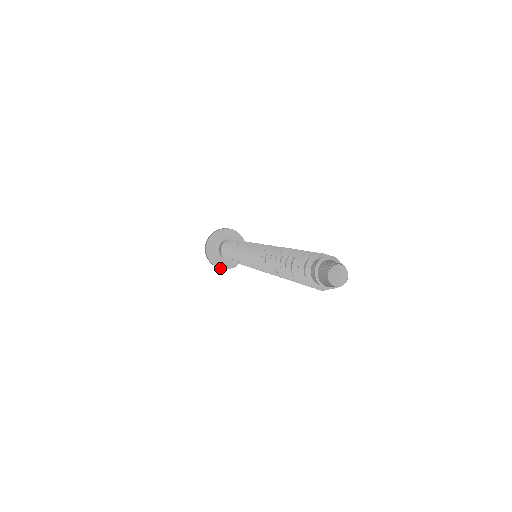
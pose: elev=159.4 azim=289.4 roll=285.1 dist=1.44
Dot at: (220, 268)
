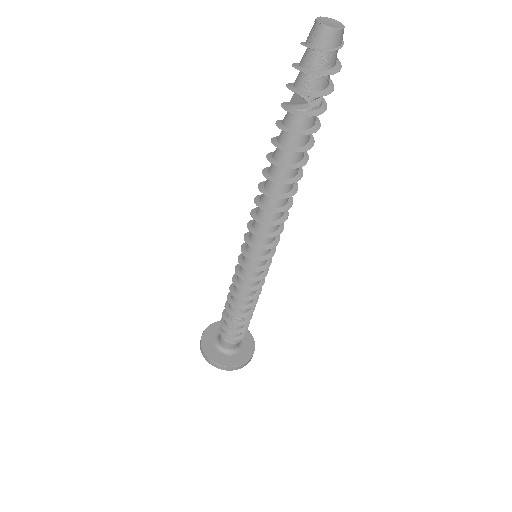
Dot at: (239, 366)
